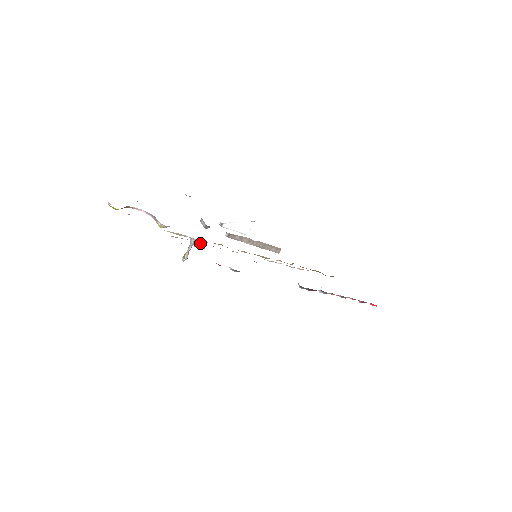
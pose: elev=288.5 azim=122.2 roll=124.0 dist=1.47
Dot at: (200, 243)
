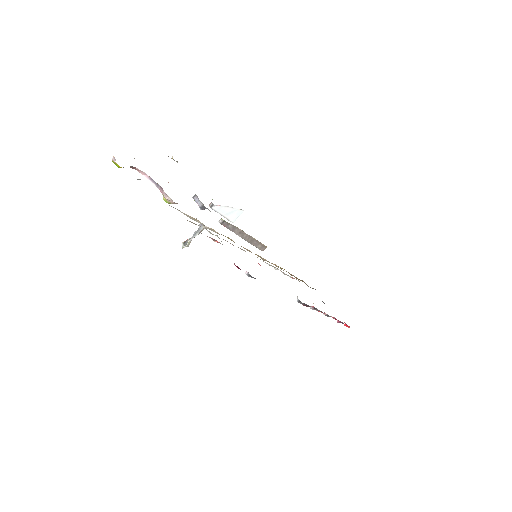
Dot at: occluded
